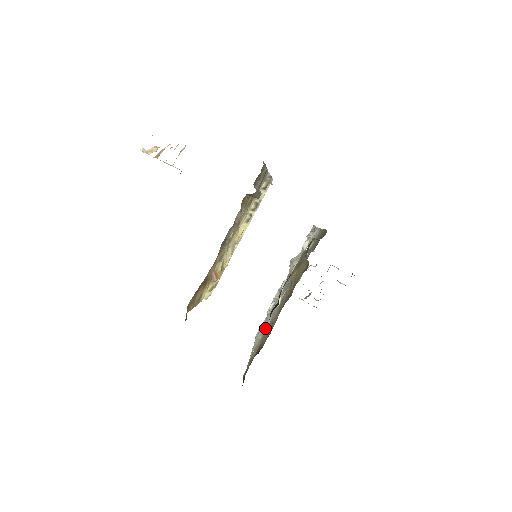
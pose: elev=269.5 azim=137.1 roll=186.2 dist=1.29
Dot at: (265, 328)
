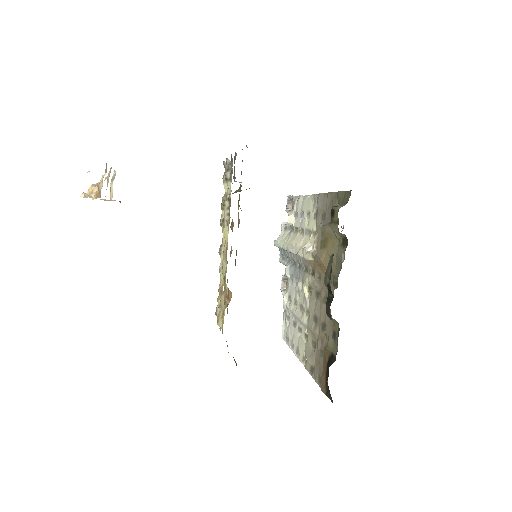
Dot at: (302, 327)
